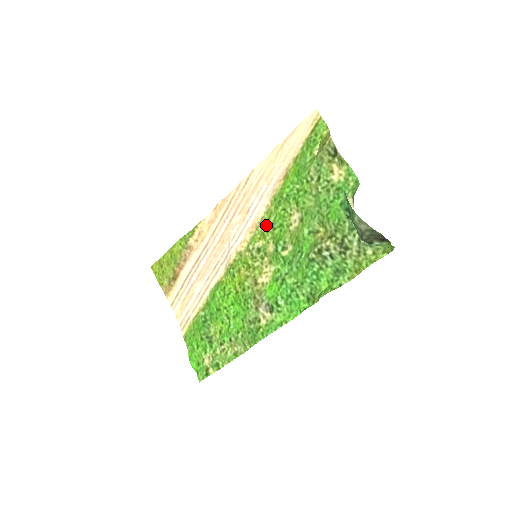
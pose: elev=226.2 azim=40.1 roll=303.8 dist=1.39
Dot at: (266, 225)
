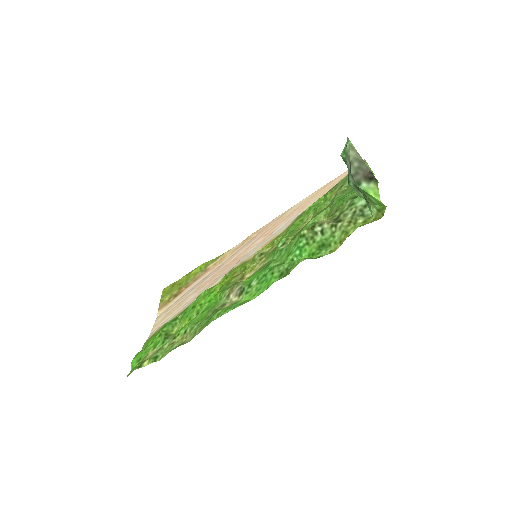
Dot at: (280, 236)
